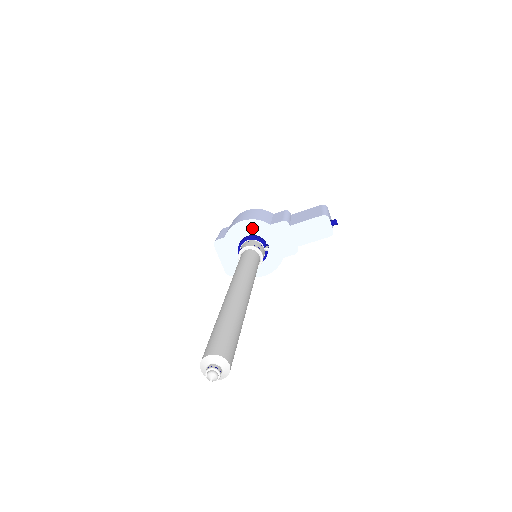
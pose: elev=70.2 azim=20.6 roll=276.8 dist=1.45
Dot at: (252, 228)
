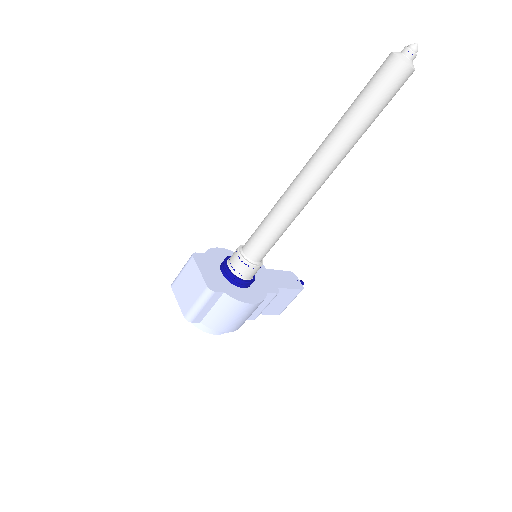
Dot at: occluded
